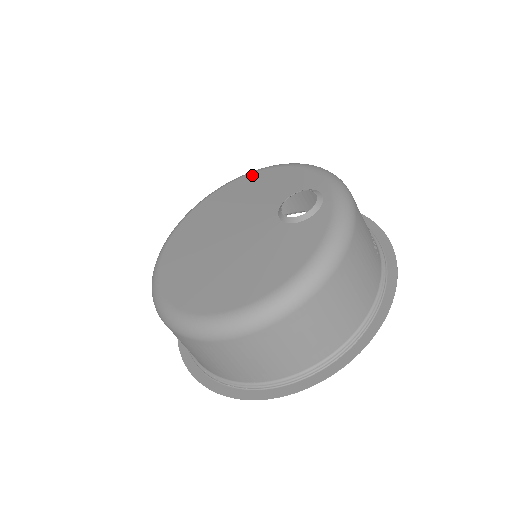
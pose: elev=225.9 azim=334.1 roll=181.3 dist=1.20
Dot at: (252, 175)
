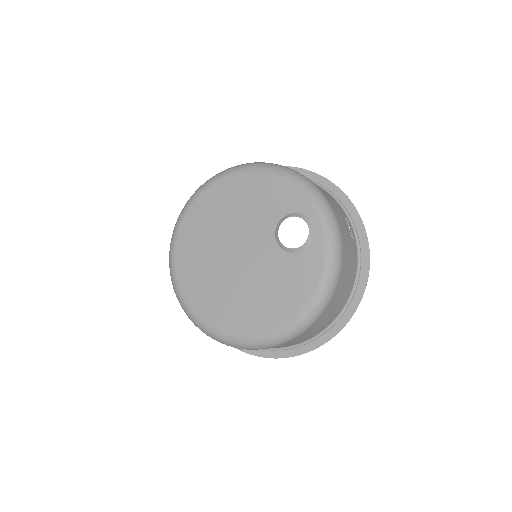
Dot at: (235, 178)
